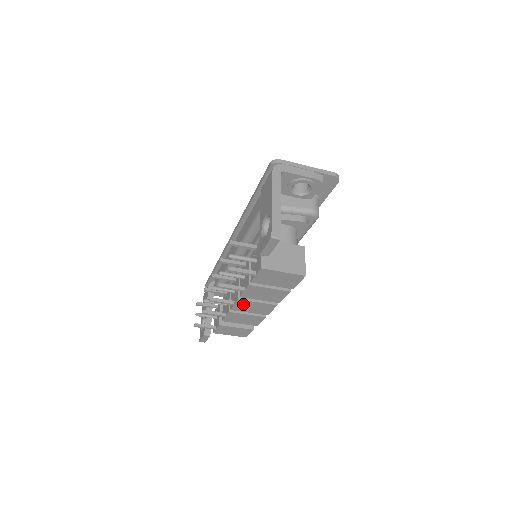
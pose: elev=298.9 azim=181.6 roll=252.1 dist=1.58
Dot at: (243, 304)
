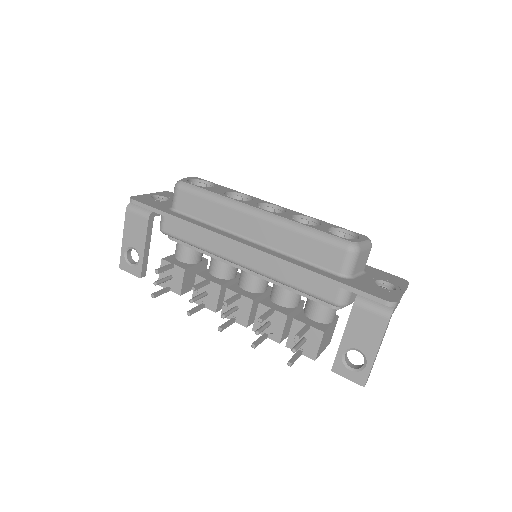
Dot at: occluded
